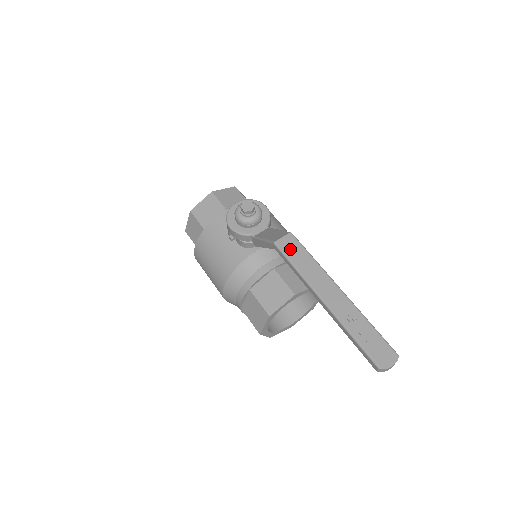
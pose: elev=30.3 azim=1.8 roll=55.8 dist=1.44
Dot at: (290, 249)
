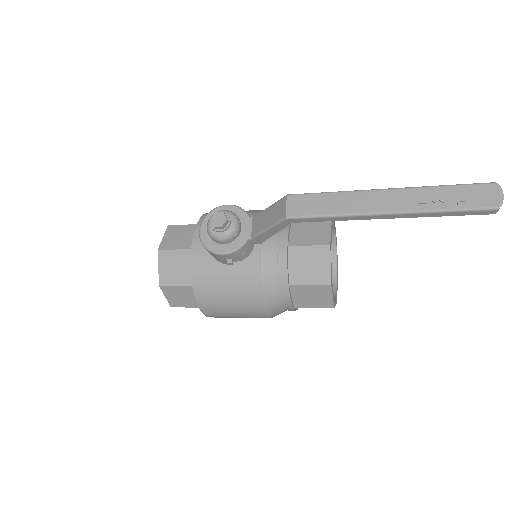
Dot at: (305, 207)
